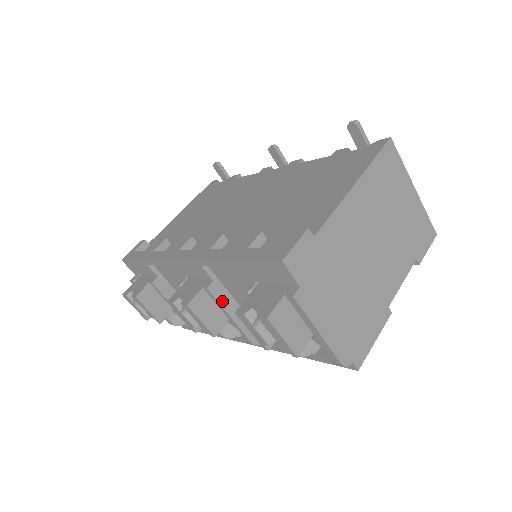
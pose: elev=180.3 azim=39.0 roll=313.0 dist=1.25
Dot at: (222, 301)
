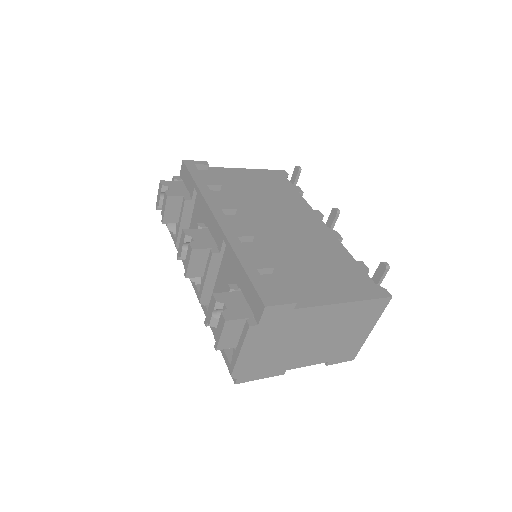
Dot at: (211, 267)
